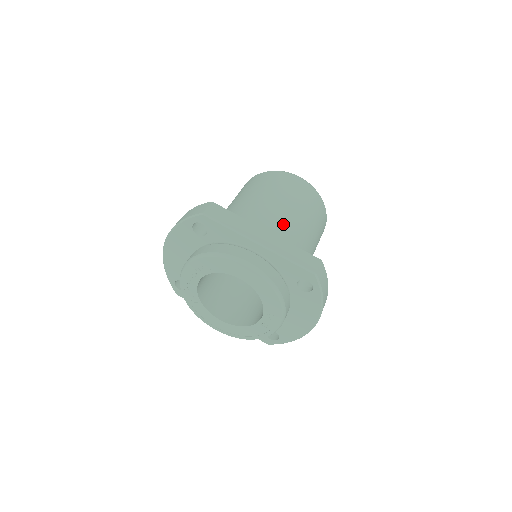
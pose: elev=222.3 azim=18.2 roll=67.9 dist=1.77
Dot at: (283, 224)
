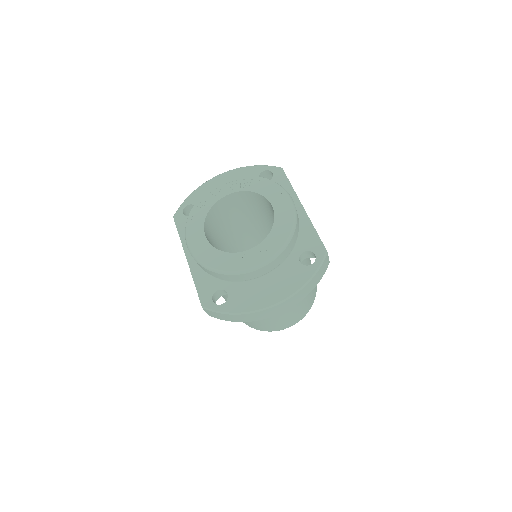
Dot at: occluded
